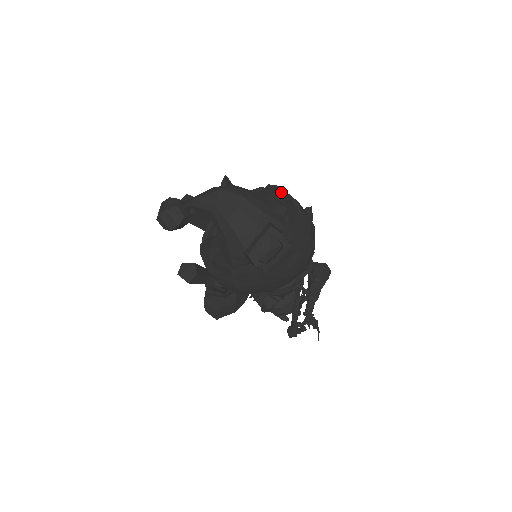
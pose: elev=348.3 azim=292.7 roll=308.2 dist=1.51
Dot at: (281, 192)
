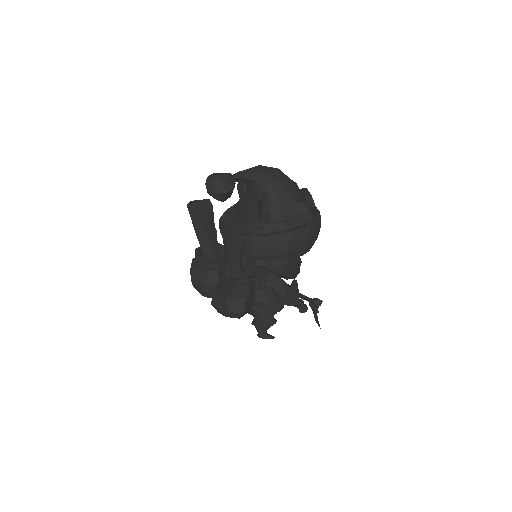
Dot at: occluded
